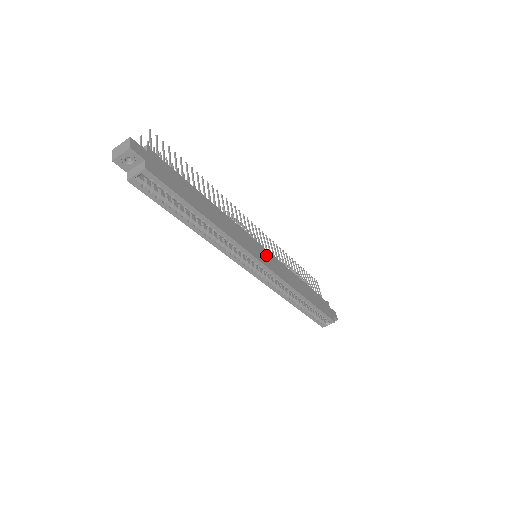
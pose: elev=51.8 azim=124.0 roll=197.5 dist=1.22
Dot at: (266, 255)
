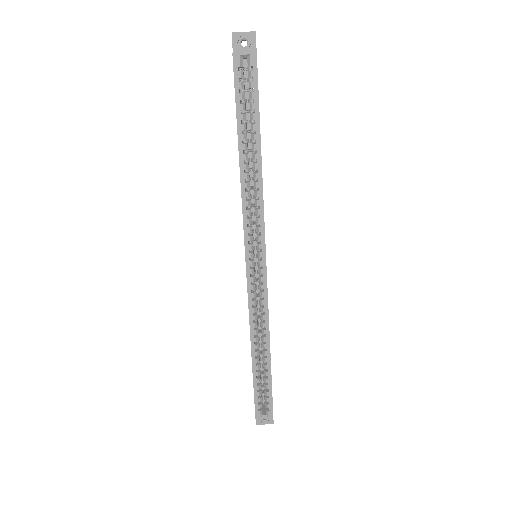
Dot at: occluded
